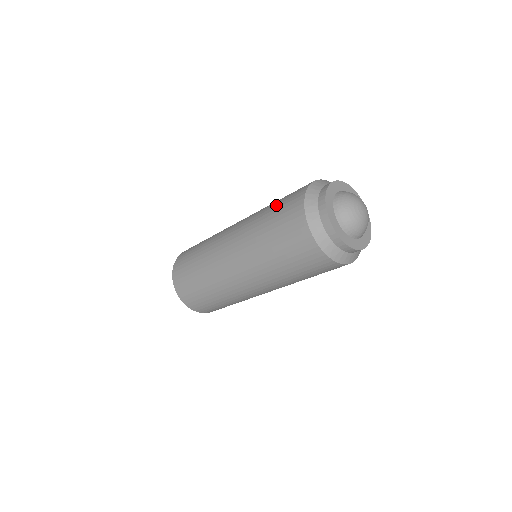
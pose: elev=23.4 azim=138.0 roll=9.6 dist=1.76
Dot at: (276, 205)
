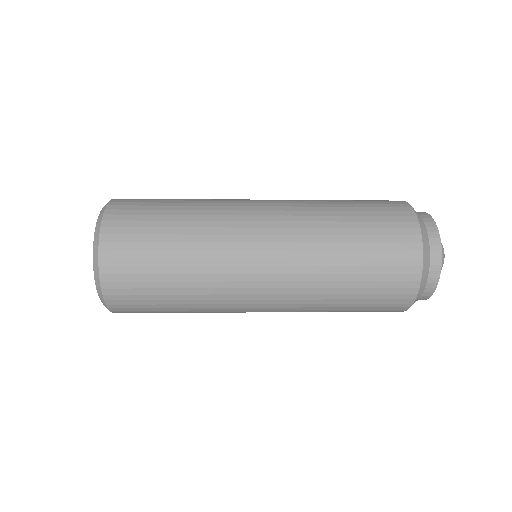
Dot at: (363, 221)
